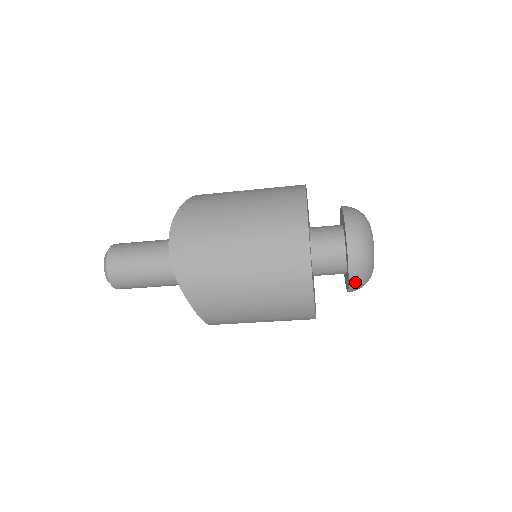
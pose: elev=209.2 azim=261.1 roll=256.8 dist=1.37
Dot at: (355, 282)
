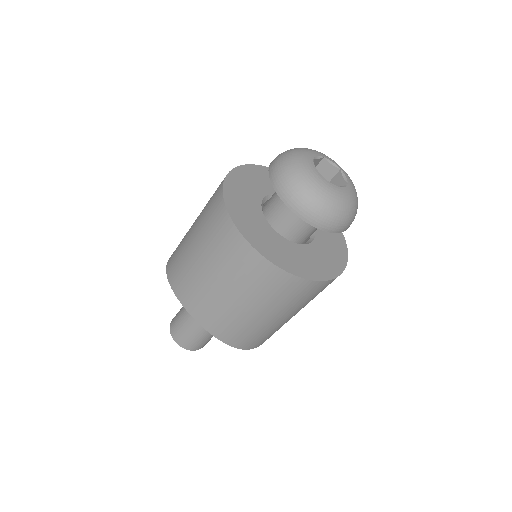
Dot at: (280, 184)
